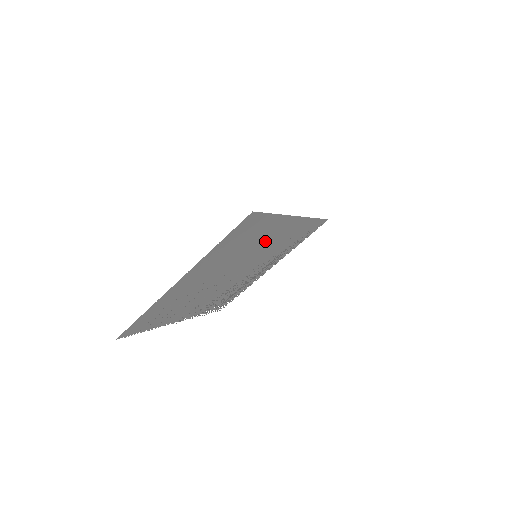
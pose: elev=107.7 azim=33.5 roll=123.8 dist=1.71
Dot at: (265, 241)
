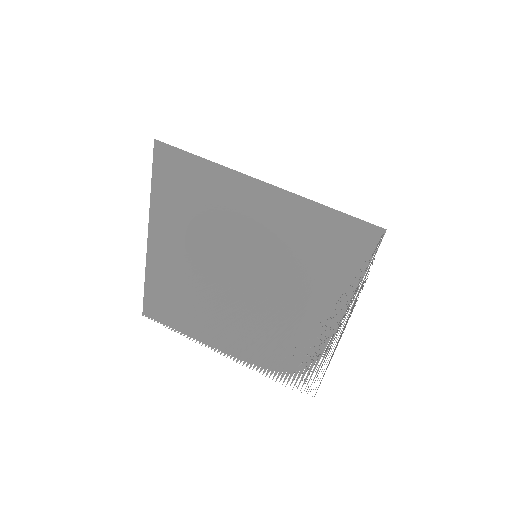
Dot at: (242, 221)
